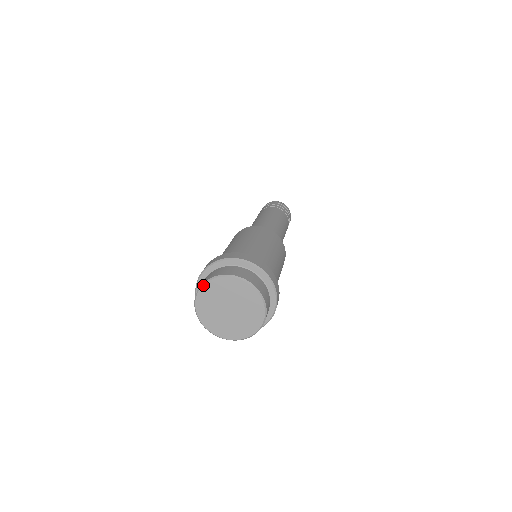
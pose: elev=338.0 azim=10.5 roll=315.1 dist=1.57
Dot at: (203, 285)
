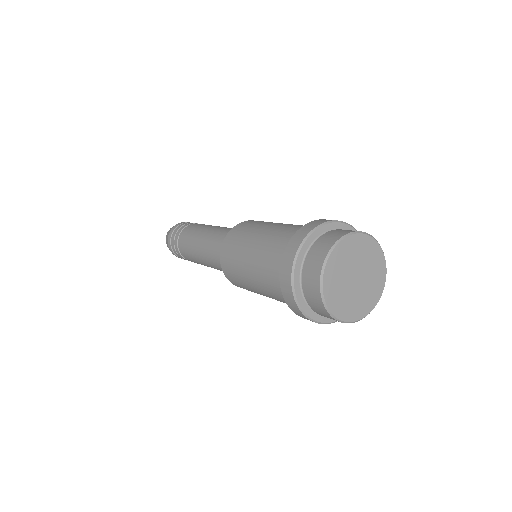
Dot at: (324, 269)
